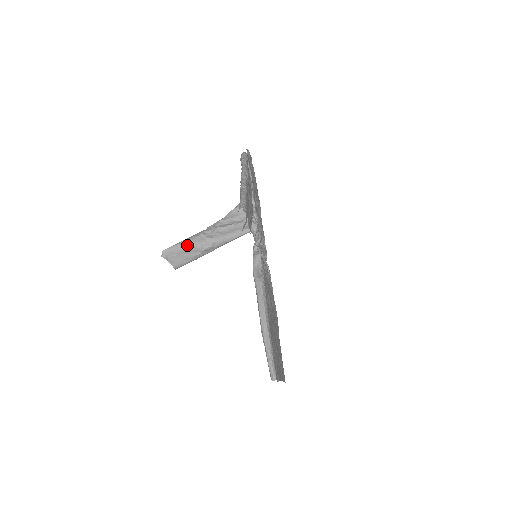
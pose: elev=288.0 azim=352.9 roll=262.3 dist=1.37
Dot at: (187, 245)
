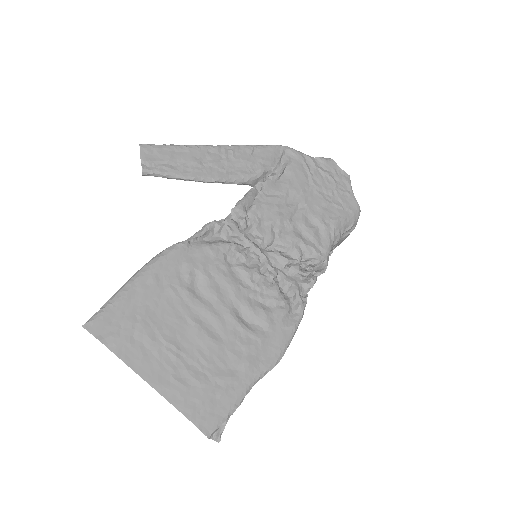
Dot at: occluded
